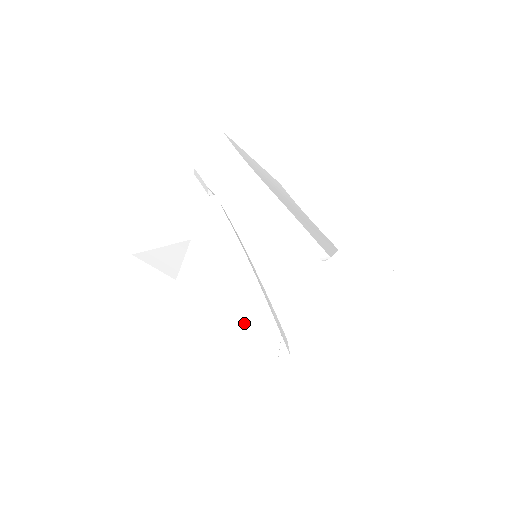
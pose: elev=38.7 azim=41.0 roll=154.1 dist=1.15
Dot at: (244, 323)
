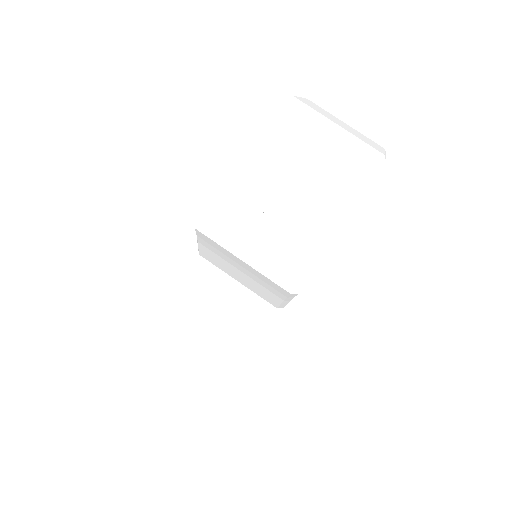
Dot at: occluded
